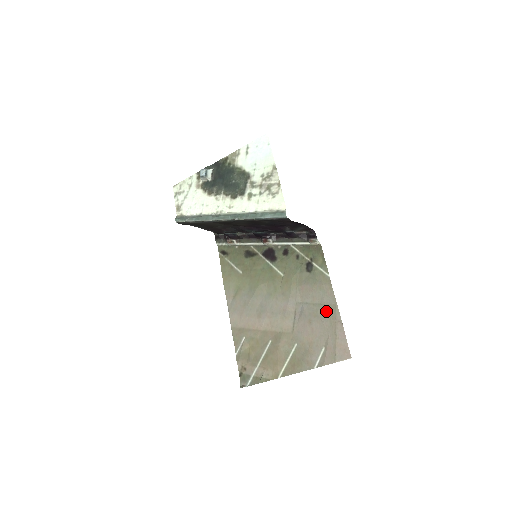
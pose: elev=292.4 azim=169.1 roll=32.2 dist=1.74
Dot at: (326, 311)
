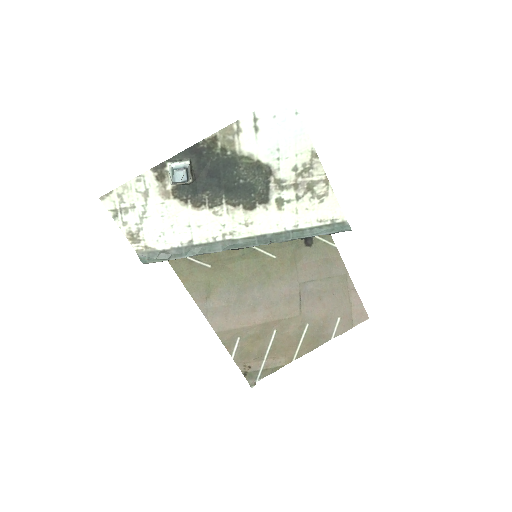
Dot at: (337, 283)
